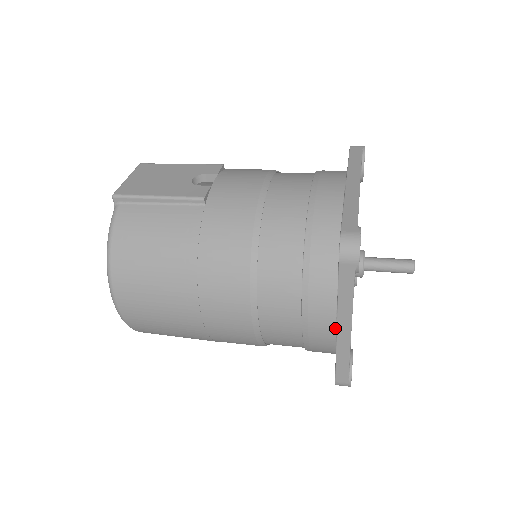
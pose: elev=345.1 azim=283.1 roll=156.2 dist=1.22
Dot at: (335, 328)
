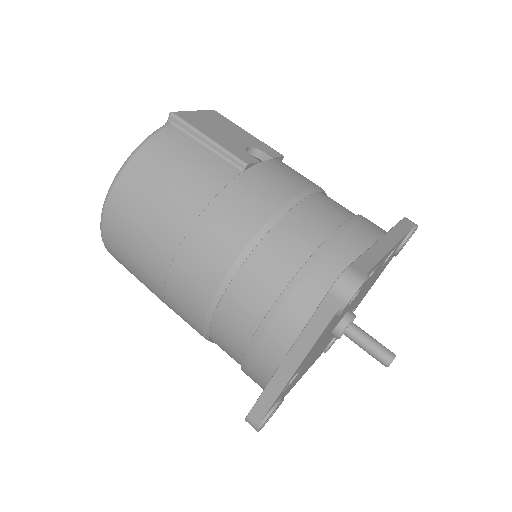
Dot at: (282, 359)
